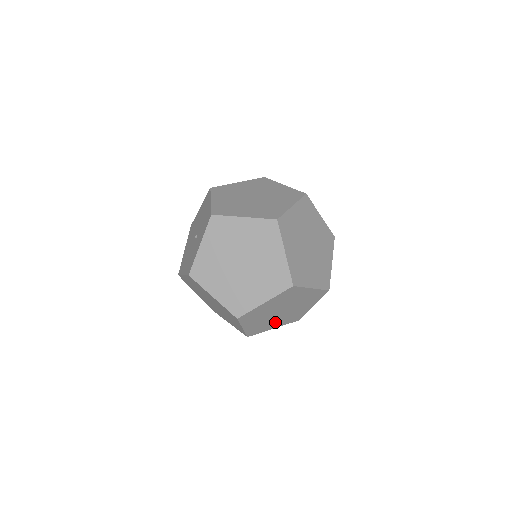
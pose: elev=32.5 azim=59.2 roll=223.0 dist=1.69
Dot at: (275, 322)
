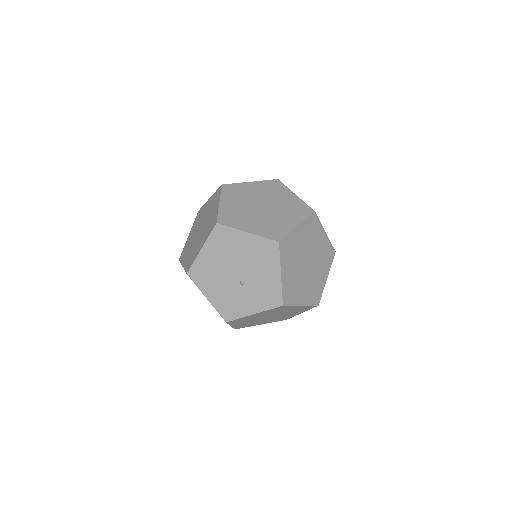
Dot at: occluded
